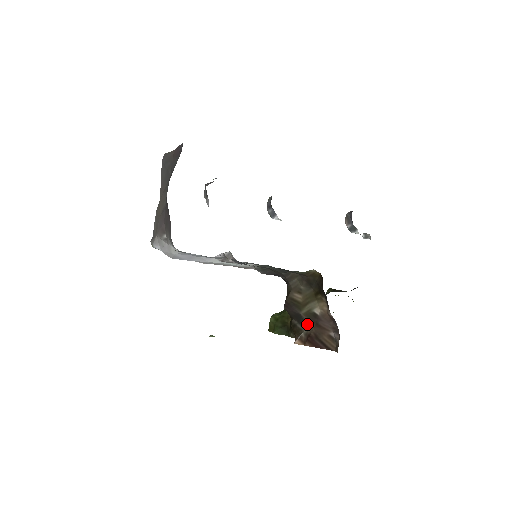
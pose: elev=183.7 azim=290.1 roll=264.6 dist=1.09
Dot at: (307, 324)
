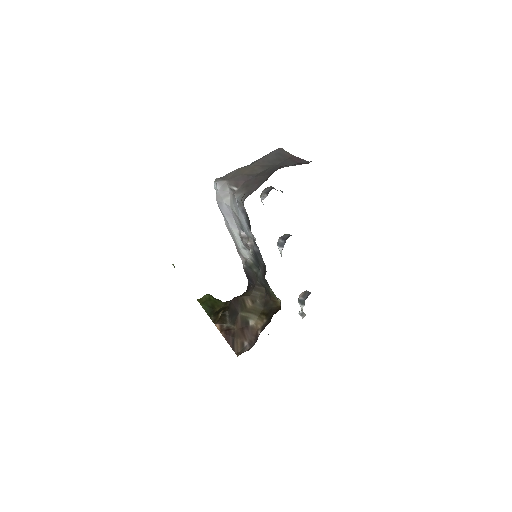
Dot at: (236, 322)
